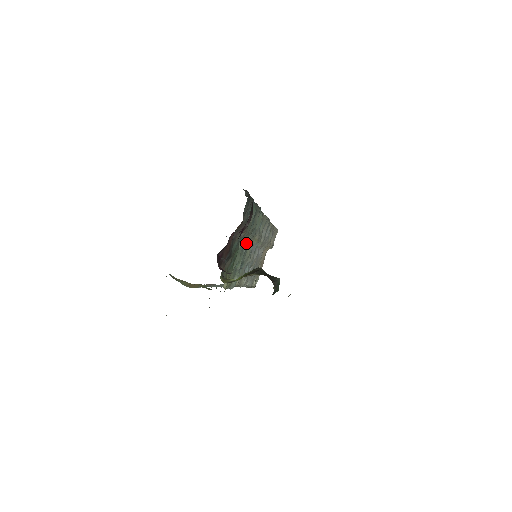
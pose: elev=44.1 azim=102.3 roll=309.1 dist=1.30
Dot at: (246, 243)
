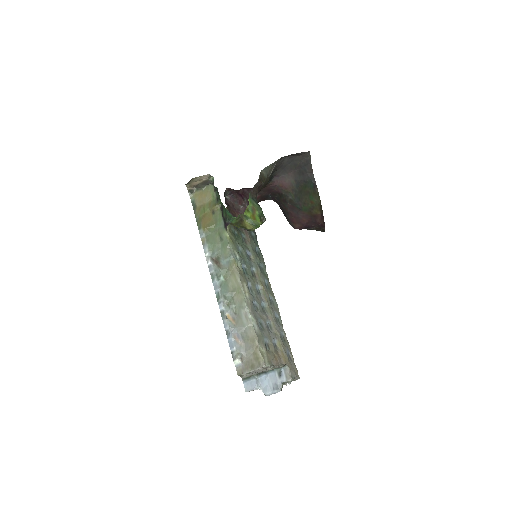
Dot at: (251, 262)
